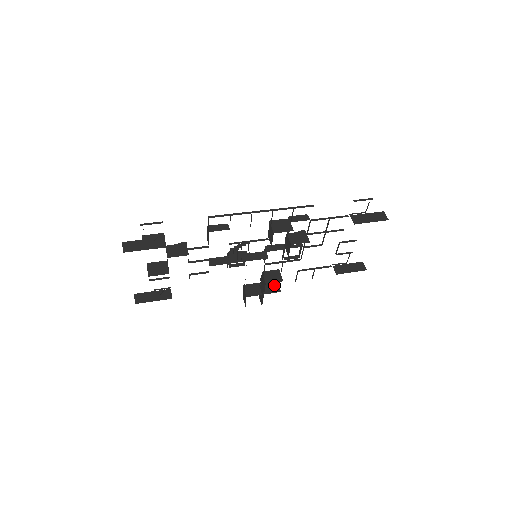
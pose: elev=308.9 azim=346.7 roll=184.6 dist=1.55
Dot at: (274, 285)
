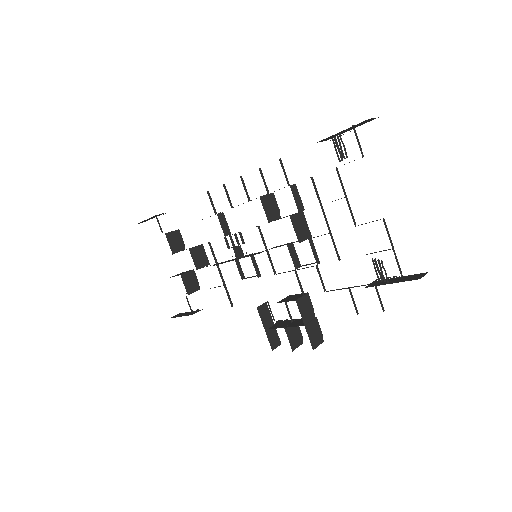
Dot at: occluded
